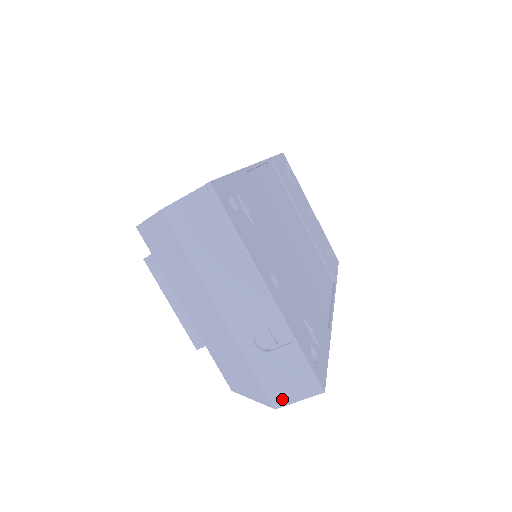
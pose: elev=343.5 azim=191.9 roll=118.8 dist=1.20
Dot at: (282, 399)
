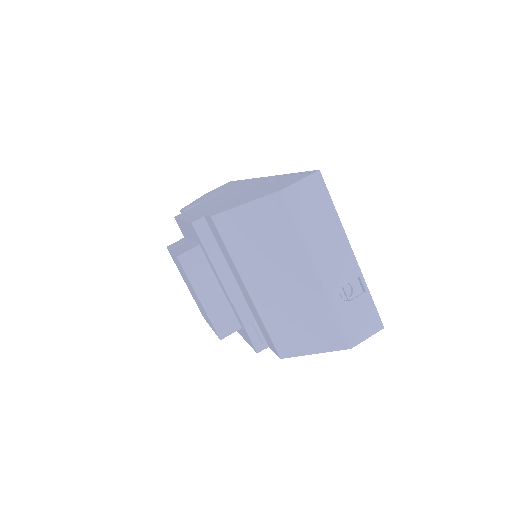
Dot at: (356, 339)
